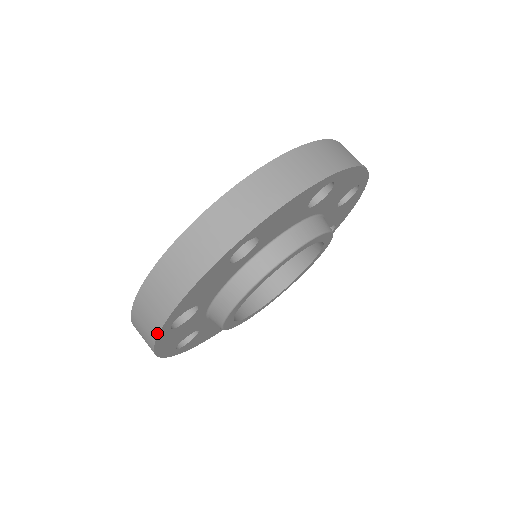
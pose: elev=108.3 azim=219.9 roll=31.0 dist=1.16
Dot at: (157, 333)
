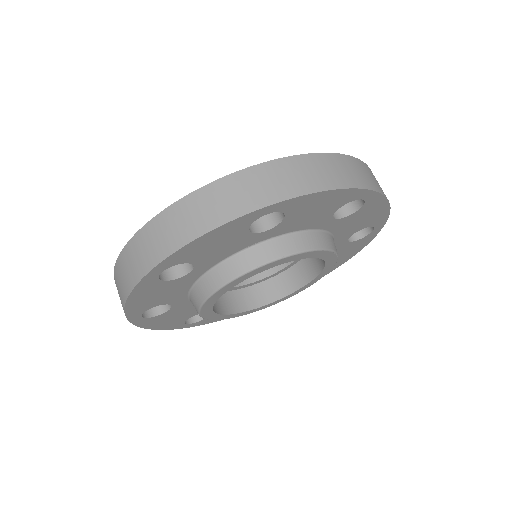
Dot at: (130, 321)
